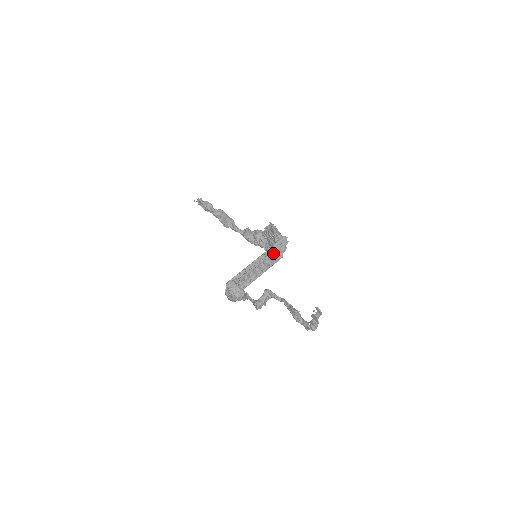
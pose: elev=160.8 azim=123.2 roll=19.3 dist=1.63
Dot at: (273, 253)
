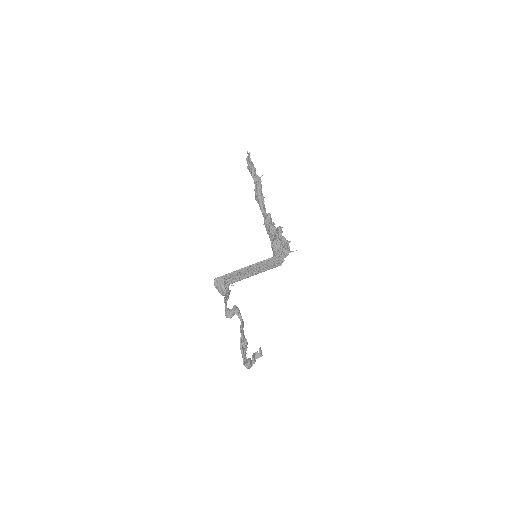
Dot at: (266, 264)
